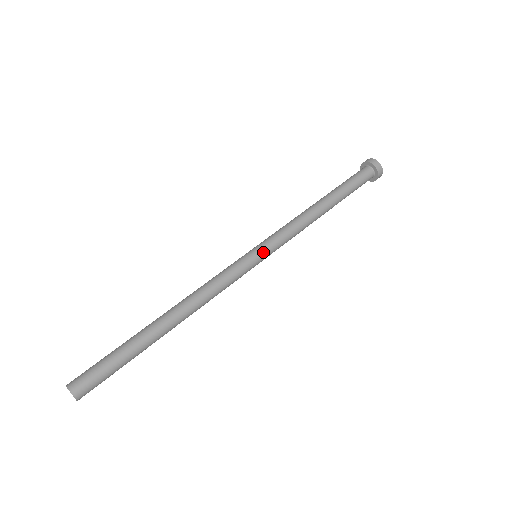
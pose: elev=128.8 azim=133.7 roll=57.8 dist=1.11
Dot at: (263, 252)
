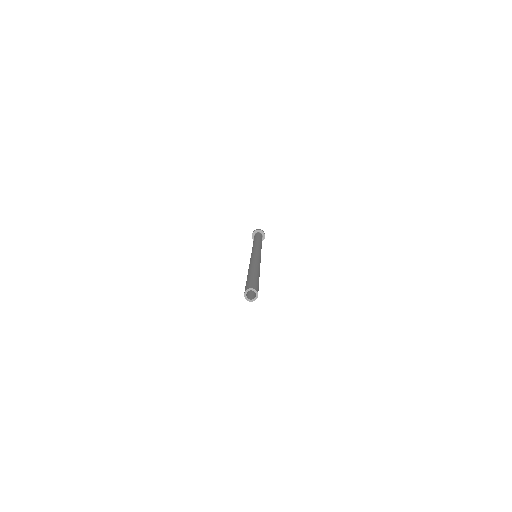
Dot at: occluded
